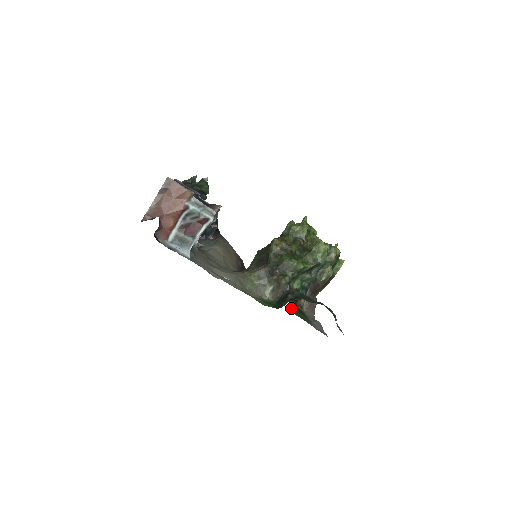
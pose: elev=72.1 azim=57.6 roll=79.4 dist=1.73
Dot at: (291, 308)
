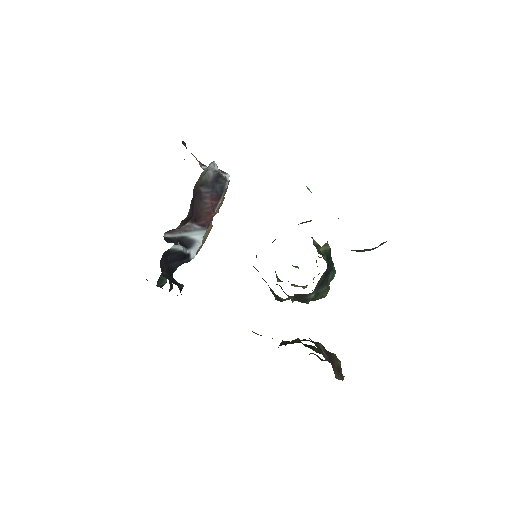
Dot at: occluded
